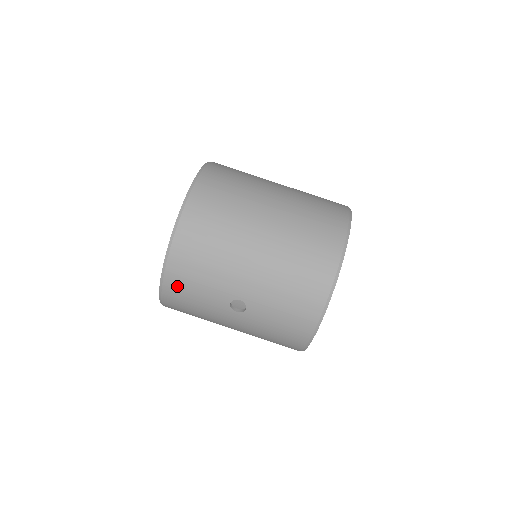
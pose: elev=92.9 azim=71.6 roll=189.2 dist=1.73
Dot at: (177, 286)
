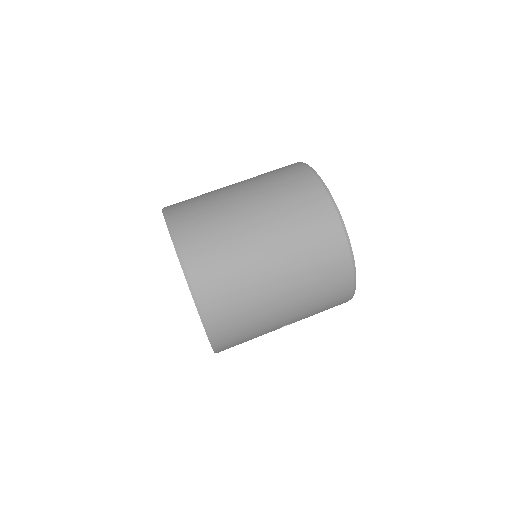
Dot at: occluded
